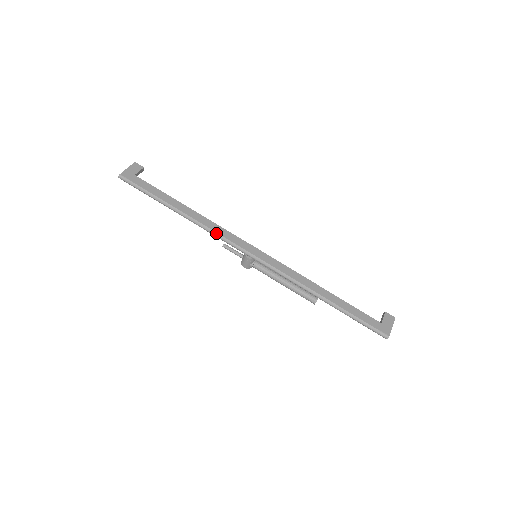
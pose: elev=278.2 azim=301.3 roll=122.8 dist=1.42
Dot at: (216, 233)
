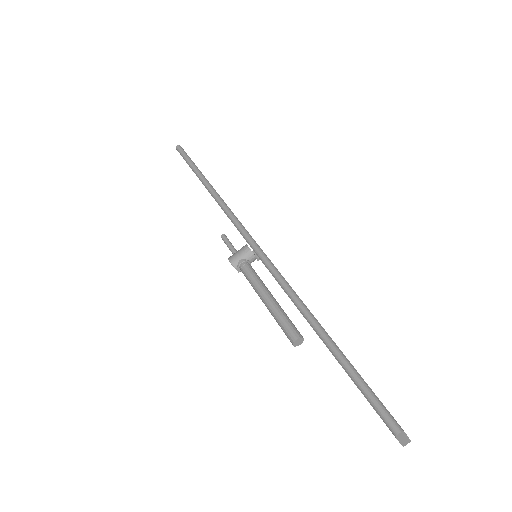
Dot at: (232, 212)
